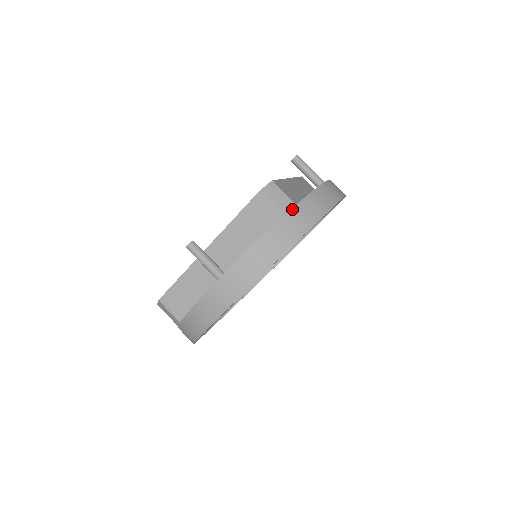
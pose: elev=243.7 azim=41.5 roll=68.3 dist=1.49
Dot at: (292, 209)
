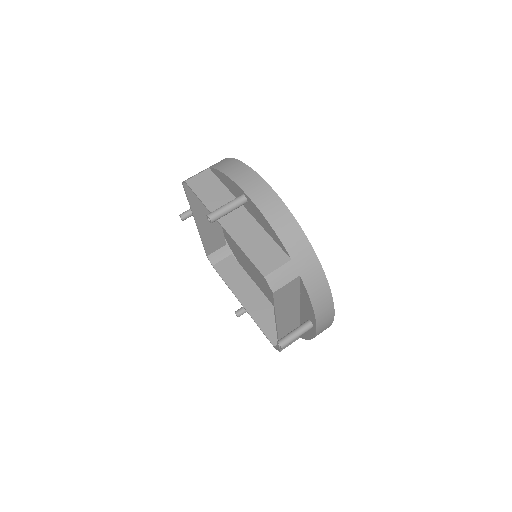
Dot at: (295, 266)
